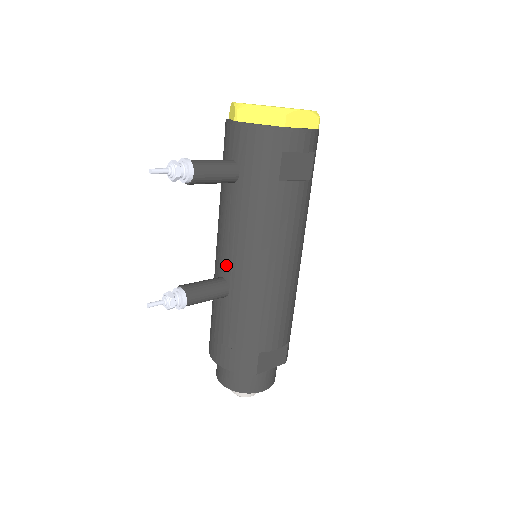
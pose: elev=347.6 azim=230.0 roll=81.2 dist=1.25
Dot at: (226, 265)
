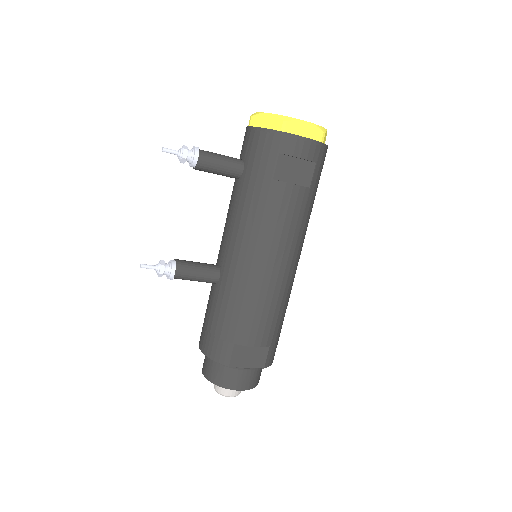
Dot at: (222, 253)
